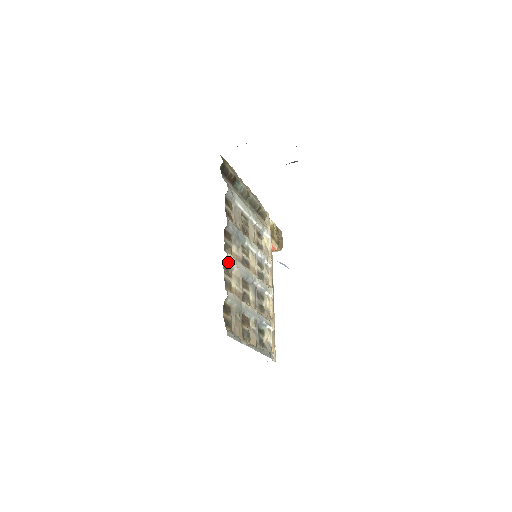
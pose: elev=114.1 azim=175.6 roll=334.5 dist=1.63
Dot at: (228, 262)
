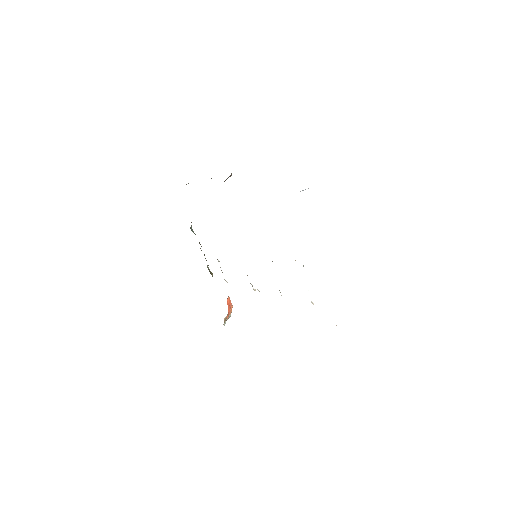
Dot at: occluded
